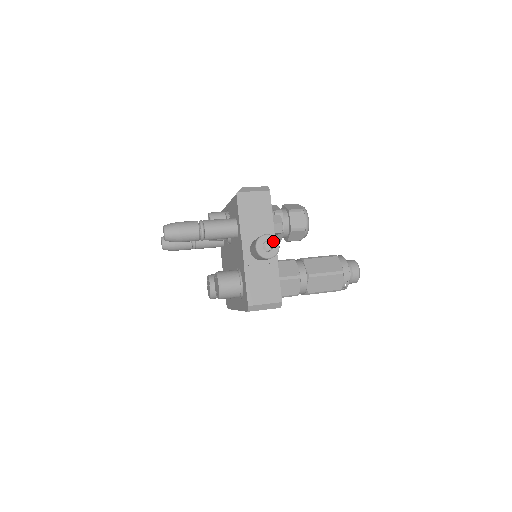
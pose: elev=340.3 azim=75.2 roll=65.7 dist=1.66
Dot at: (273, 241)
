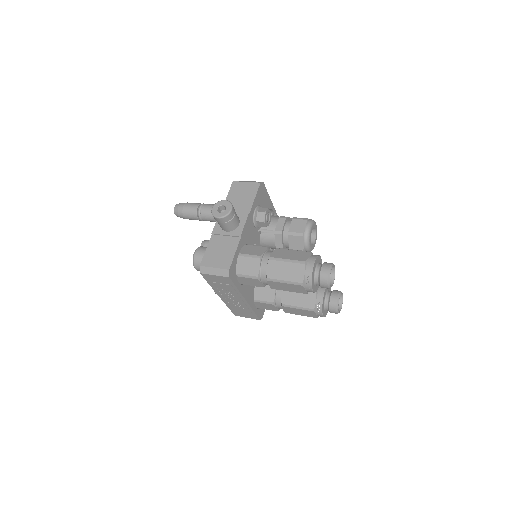
Dot at: (228, 205)
